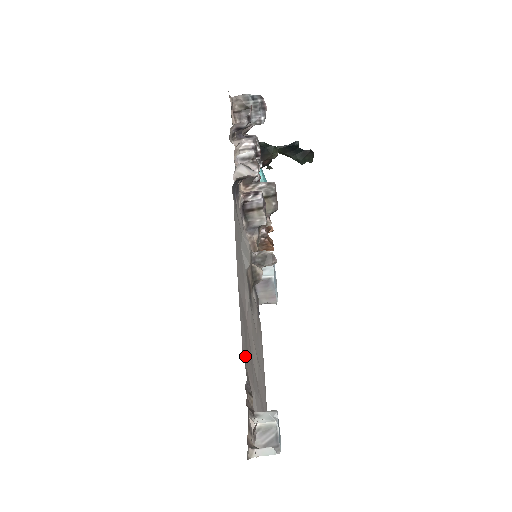
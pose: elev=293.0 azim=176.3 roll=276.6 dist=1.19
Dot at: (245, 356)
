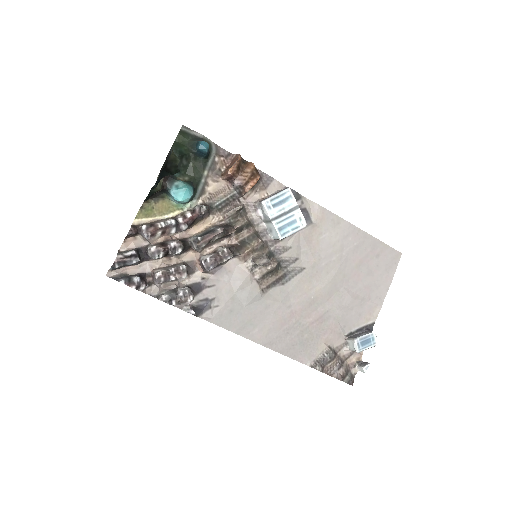
Dot at: (310, 351)
